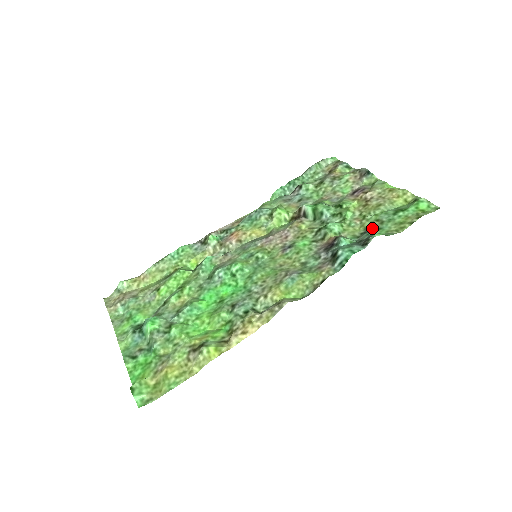
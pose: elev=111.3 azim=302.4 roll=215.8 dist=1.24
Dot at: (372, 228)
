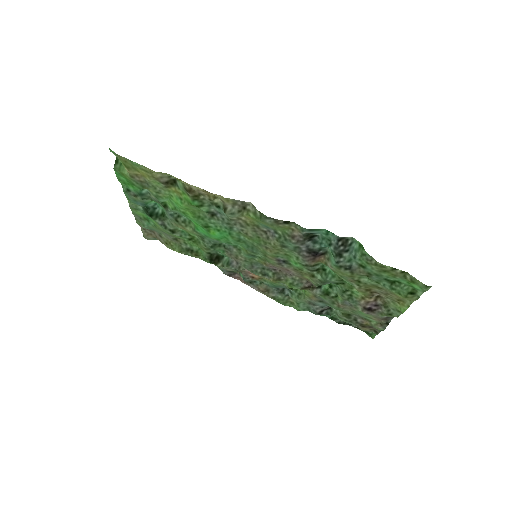
Dot at: (358, 267)
